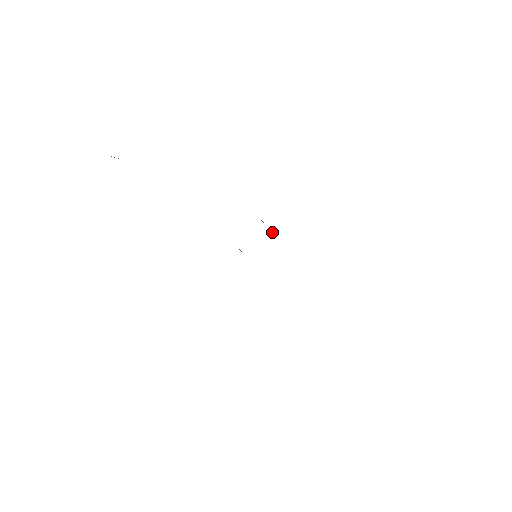
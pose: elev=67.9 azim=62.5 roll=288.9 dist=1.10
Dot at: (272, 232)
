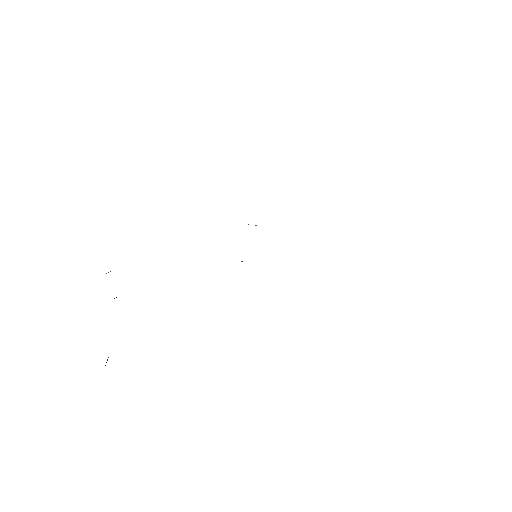
Dot at: occluded
